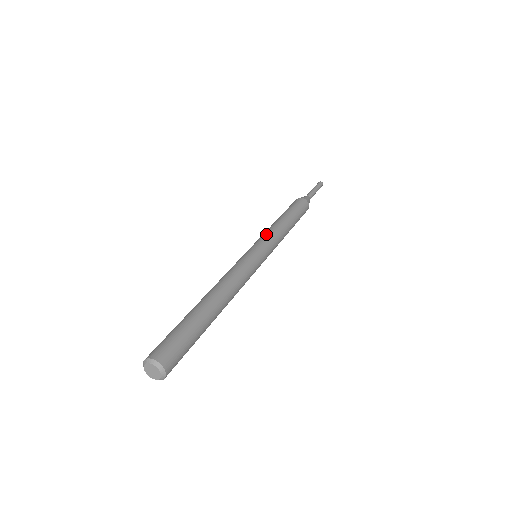
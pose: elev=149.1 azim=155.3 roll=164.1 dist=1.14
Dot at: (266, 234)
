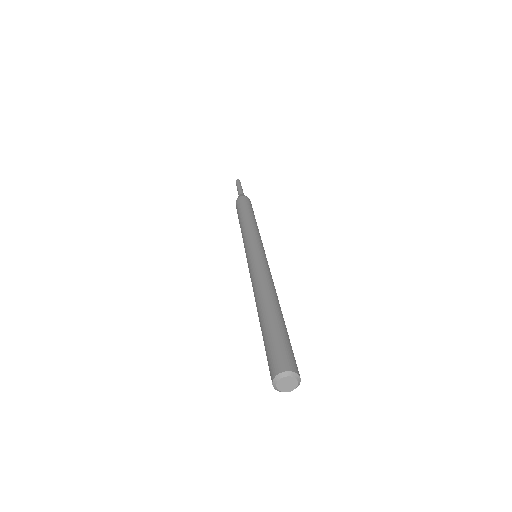
Dot at: (246, 236)
